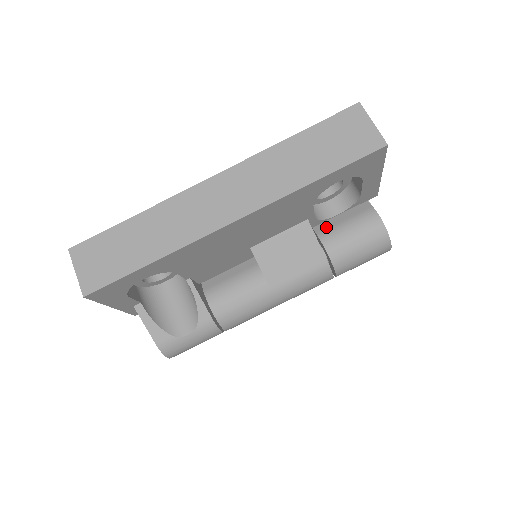
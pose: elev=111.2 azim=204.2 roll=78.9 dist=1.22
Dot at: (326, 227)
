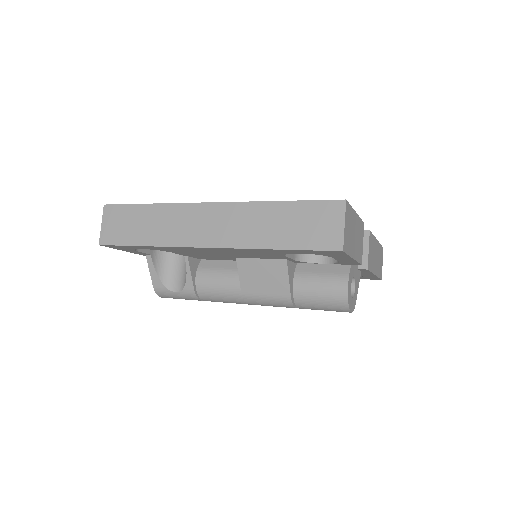
Dot at: (305, 269)
